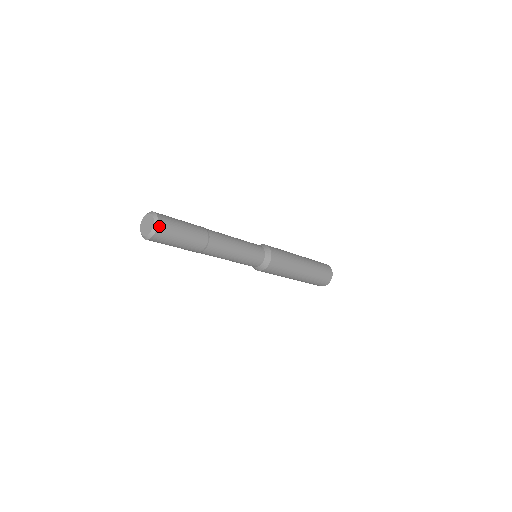
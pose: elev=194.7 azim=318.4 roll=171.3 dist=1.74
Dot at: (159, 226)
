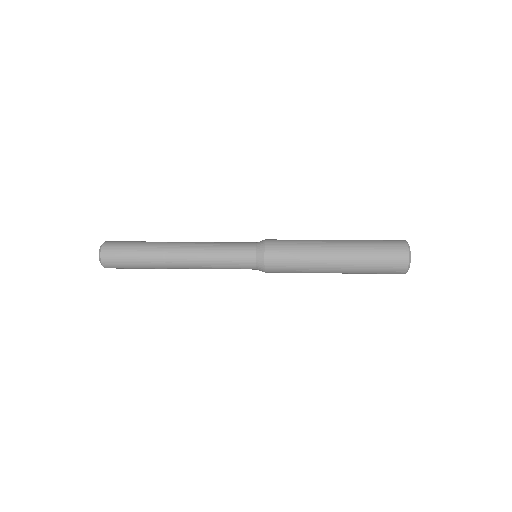
Dot at: (103, 260)
